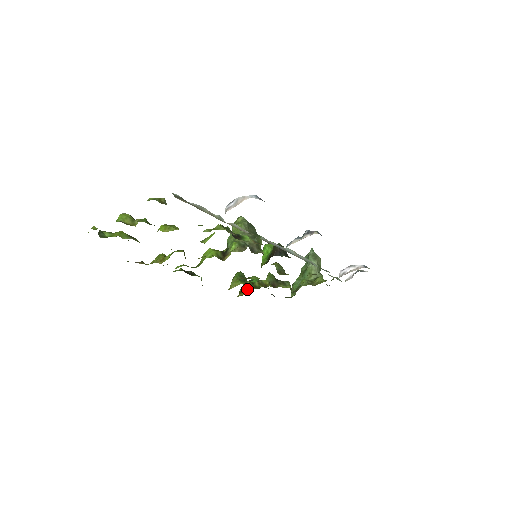
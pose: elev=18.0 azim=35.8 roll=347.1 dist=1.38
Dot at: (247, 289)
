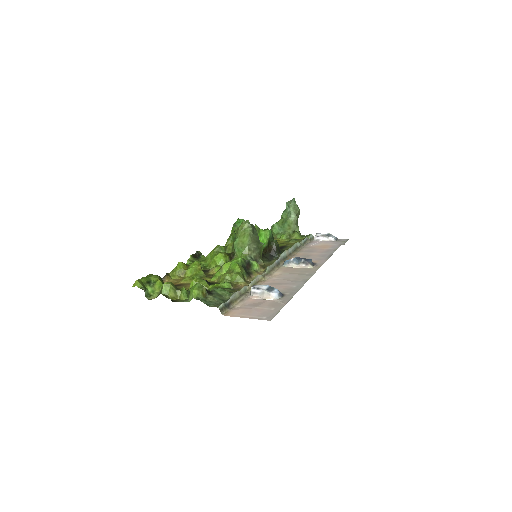
Dot at: occluded
